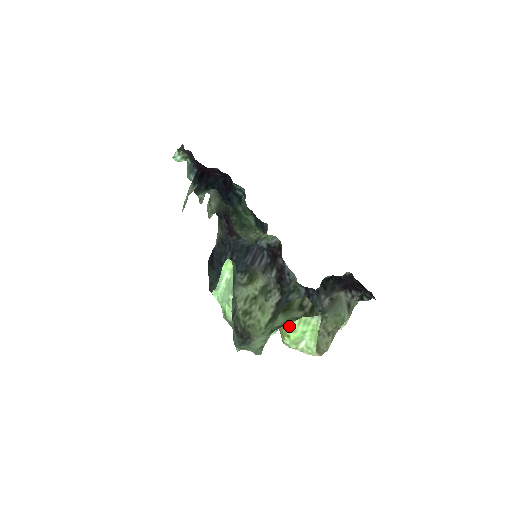
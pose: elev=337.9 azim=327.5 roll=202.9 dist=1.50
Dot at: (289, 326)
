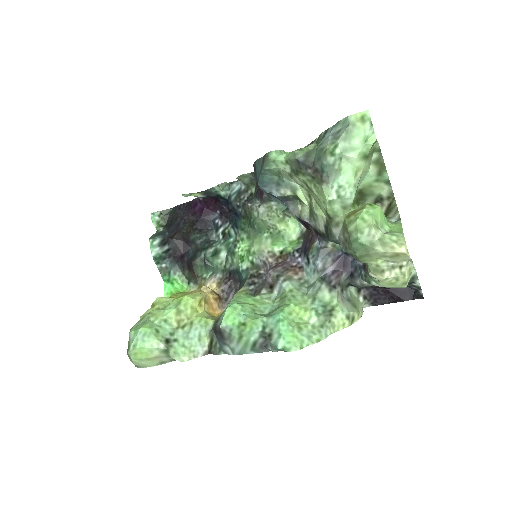
Dot at: occluded
